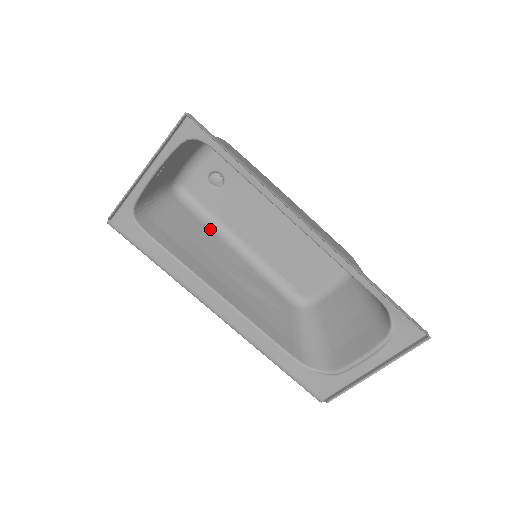
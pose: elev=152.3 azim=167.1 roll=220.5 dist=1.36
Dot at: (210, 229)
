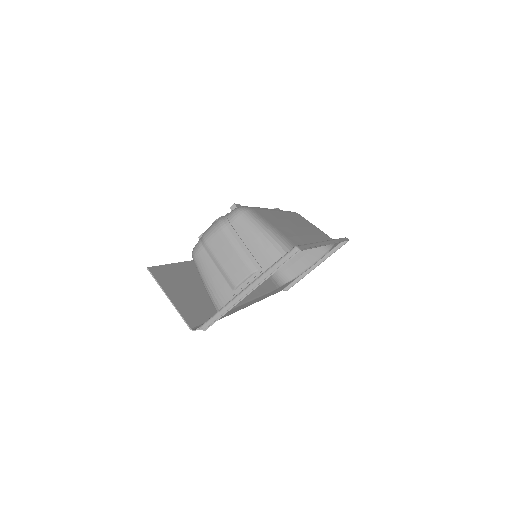
Dot at: occluded
